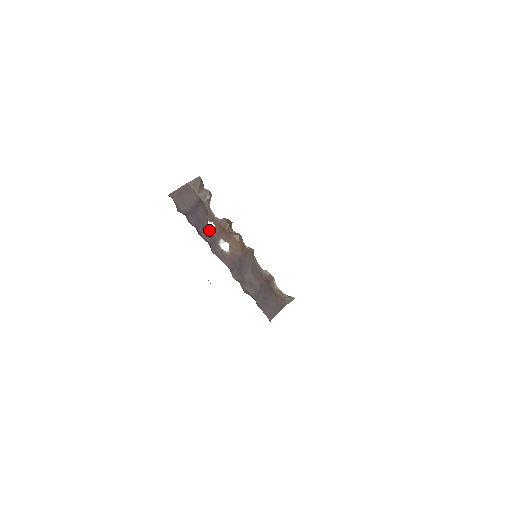
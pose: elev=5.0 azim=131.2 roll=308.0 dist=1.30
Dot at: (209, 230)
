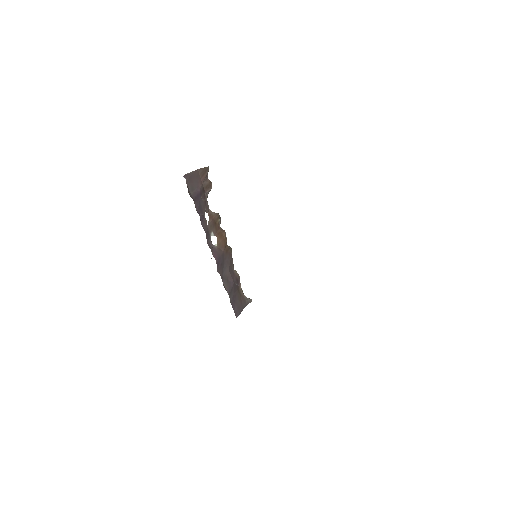
Dot at: (206, 220)
